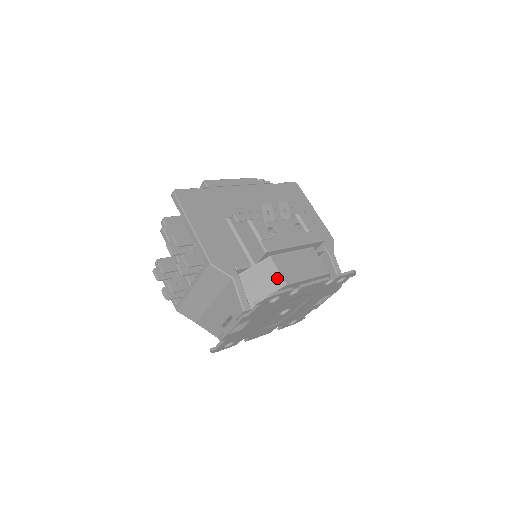
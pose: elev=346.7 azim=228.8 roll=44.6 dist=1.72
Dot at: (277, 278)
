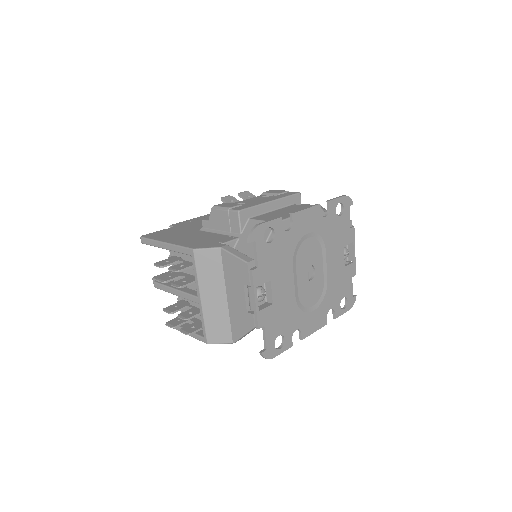
Dot at: occluded
